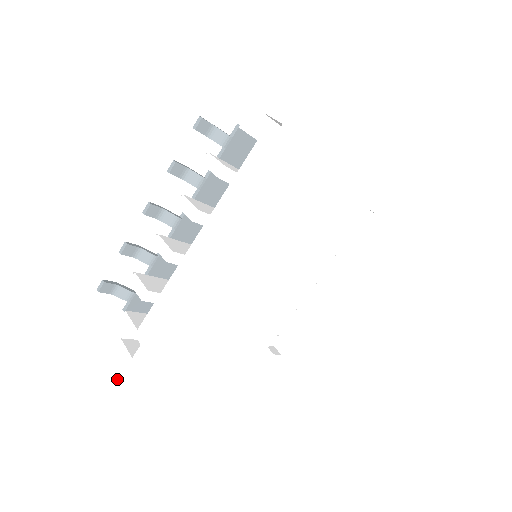
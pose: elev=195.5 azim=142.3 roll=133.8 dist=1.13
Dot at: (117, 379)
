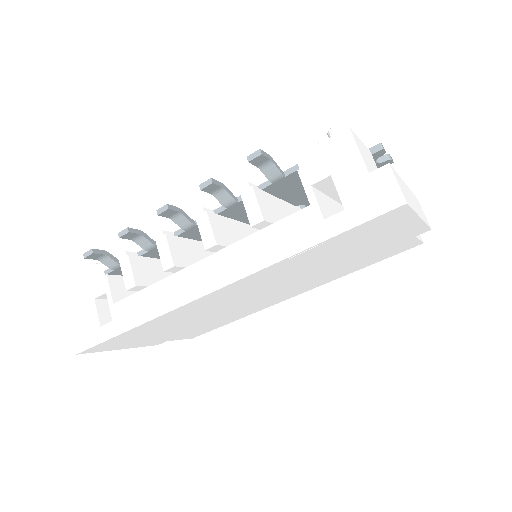
Dot at: (80, 335)
